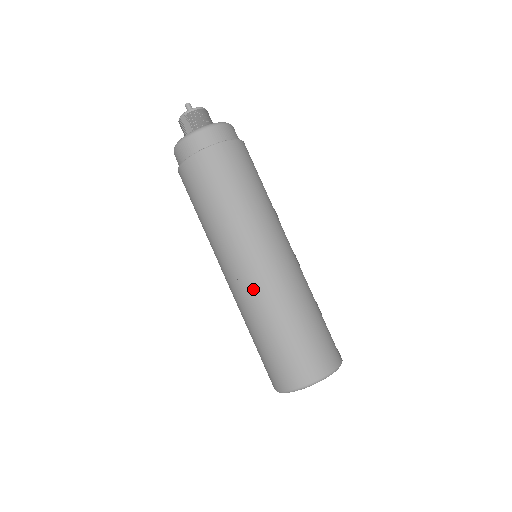
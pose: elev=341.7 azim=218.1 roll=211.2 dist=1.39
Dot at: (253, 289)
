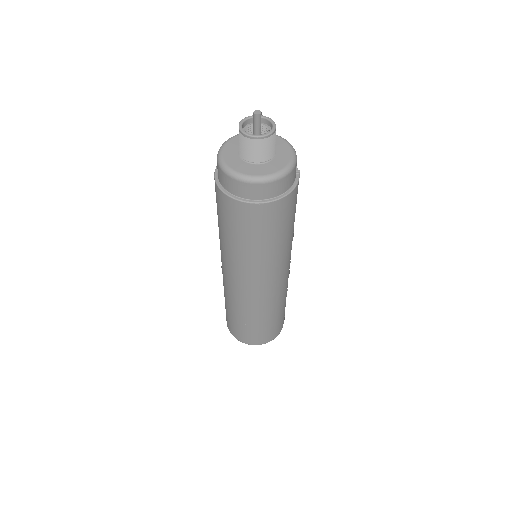
Dot at: (224, 281)
